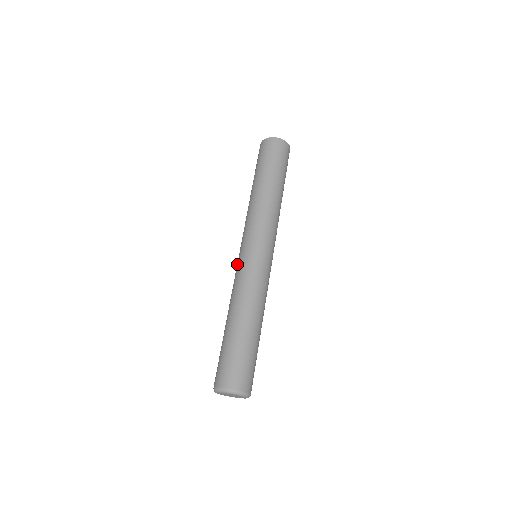
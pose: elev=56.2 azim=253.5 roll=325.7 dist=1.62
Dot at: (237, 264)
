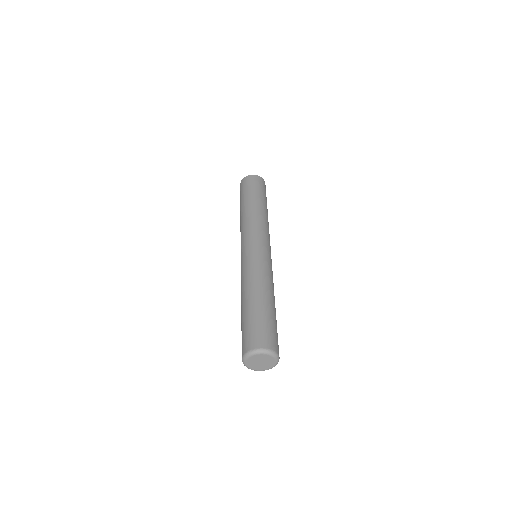
Dot at: occluded
